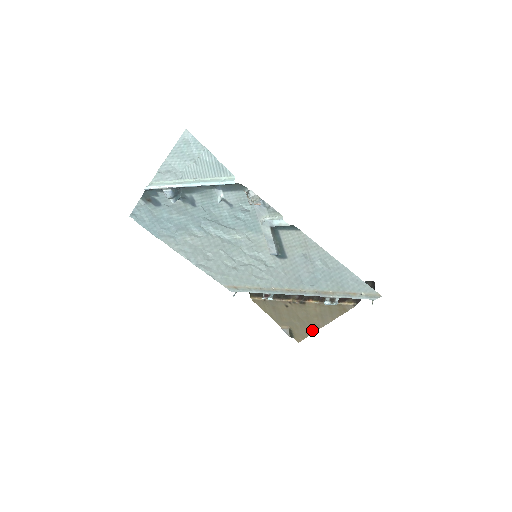
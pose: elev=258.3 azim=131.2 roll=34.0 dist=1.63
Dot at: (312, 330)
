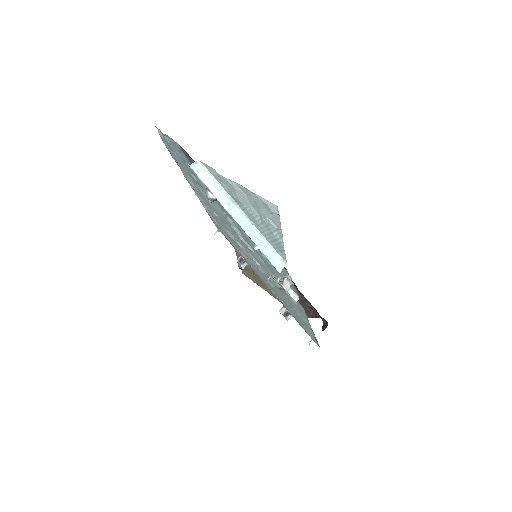
Dot at: (259, 284)
